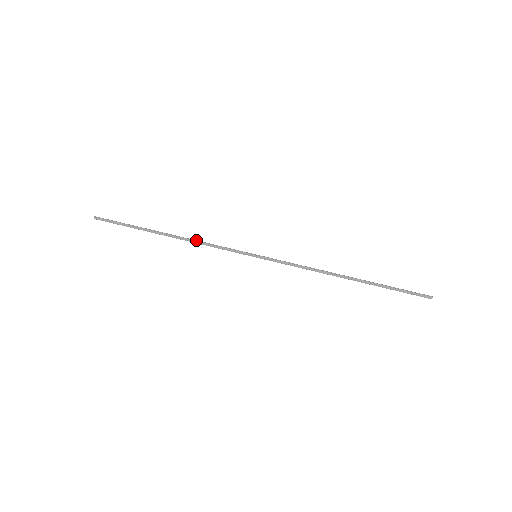
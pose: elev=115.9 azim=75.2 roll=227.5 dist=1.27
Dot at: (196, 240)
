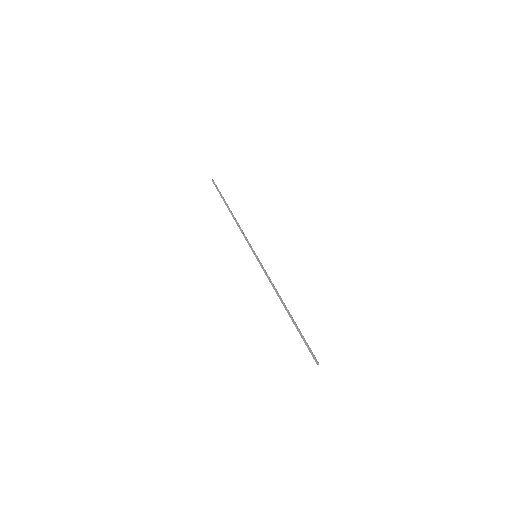
Dot at: occluded
